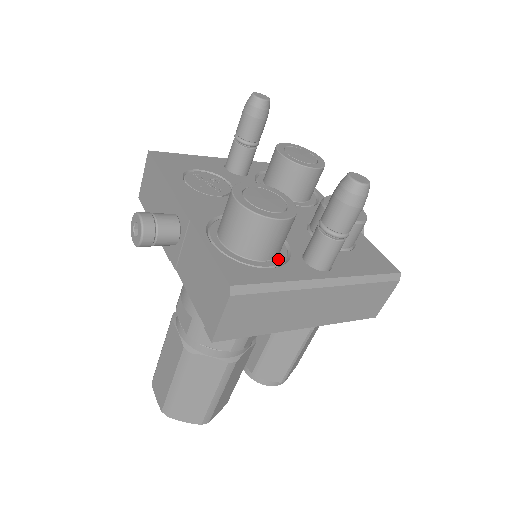
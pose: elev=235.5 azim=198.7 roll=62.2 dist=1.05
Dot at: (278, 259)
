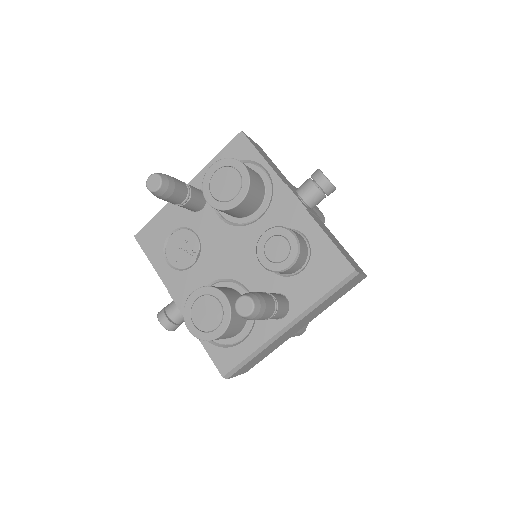
Dot at: (248, 324)
